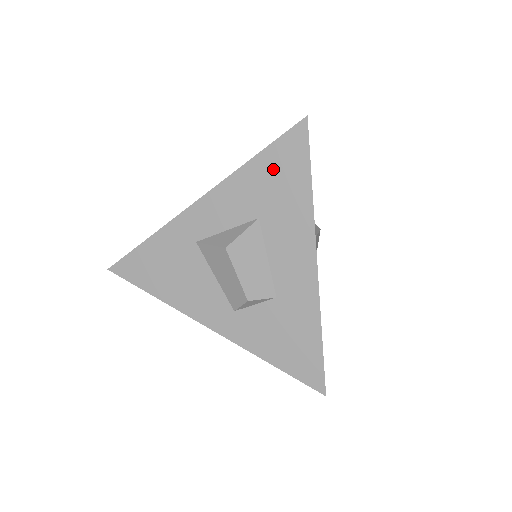
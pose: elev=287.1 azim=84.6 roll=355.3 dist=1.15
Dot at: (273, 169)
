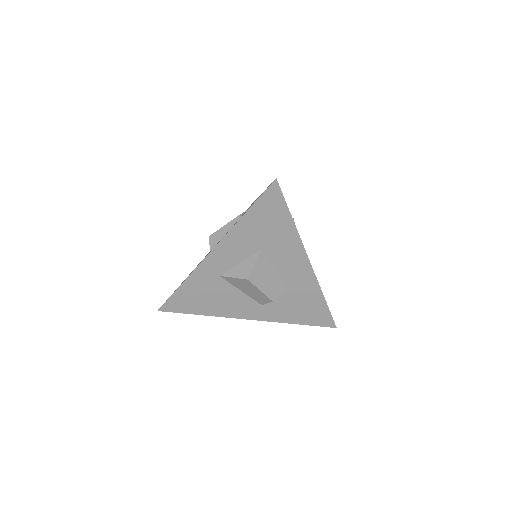
Dot at: (261, 218)
